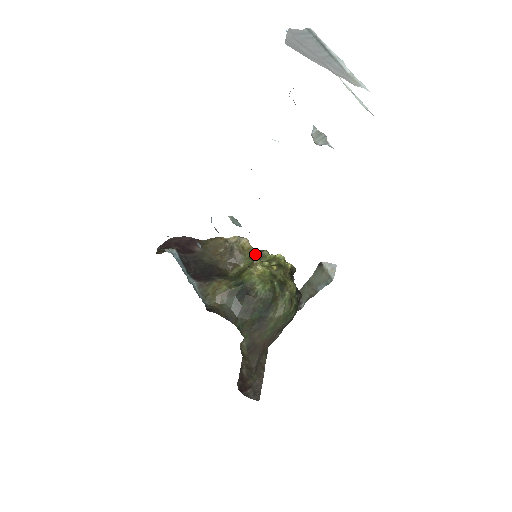
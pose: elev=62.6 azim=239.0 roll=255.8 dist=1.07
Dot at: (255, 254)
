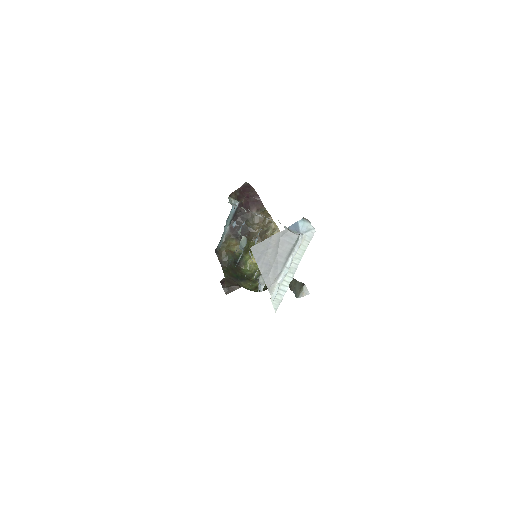
Dot at: occluded
